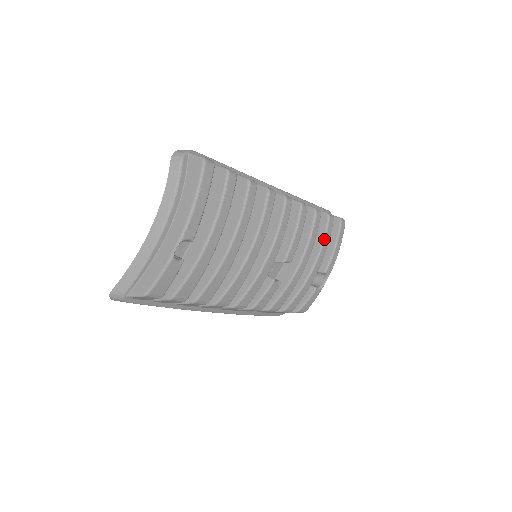
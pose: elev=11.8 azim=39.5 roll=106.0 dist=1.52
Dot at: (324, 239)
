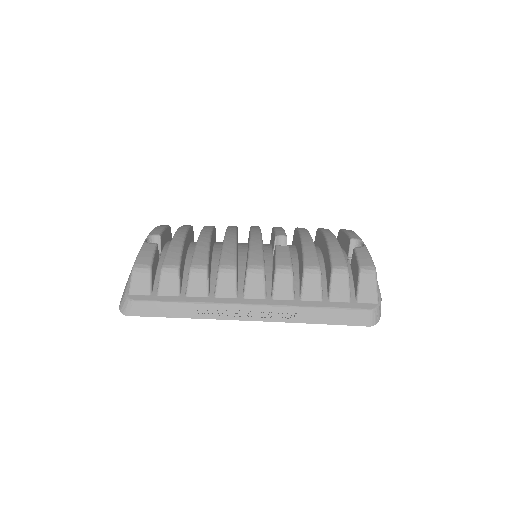
Dot at: (321, 230)
